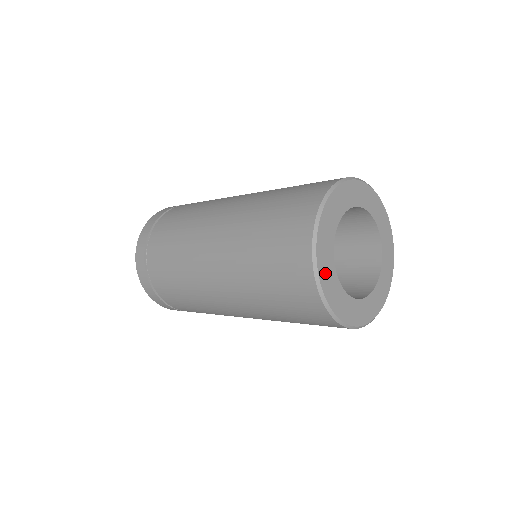
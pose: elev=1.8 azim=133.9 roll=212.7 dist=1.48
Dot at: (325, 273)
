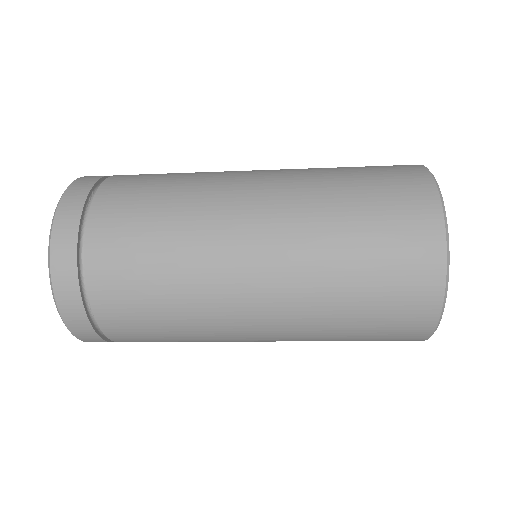
Dot at: occluded
